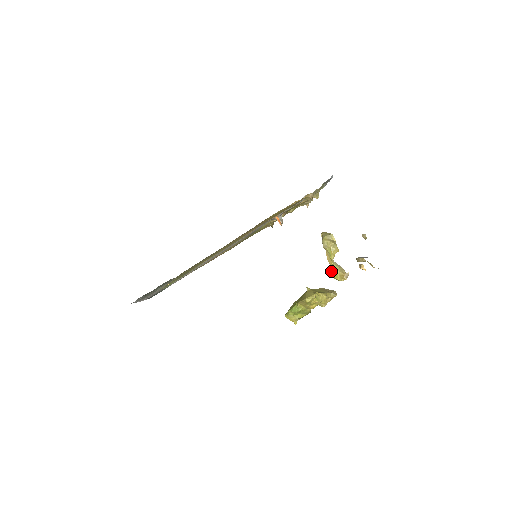
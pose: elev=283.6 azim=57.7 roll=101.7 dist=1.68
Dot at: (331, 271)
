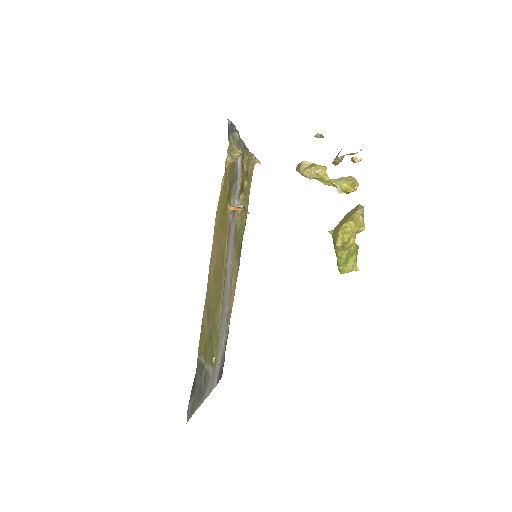
Dot at: occluded
